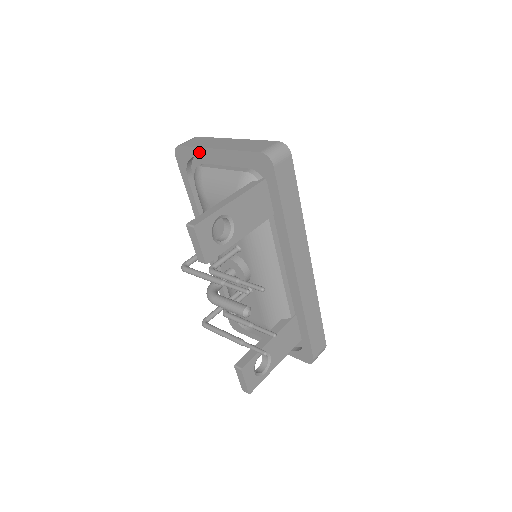
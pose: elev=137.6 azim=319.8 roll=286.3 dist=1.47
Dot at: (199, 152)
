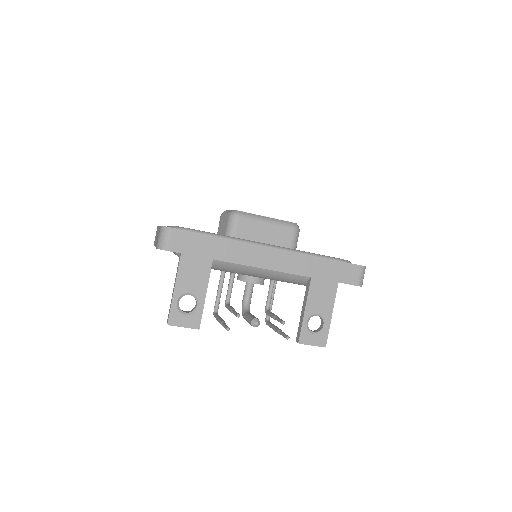
Dot at: occluded
